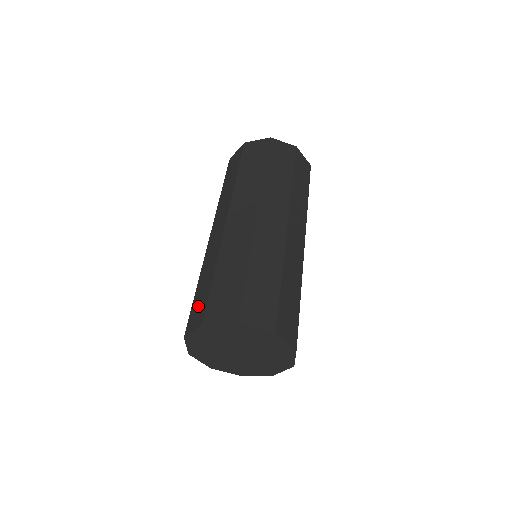
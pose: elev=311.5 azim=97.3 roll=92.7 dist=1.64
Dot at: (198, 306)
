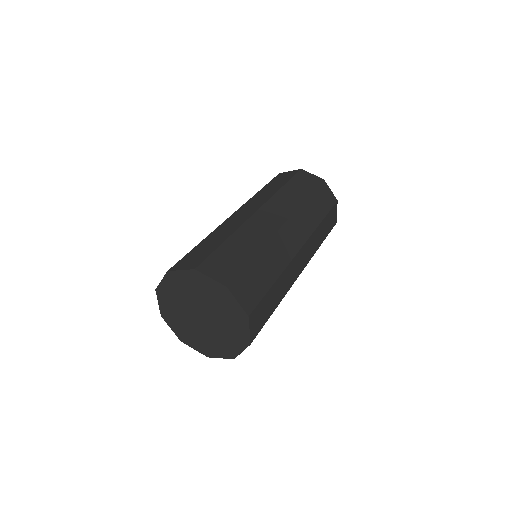
Dot at: occluded
